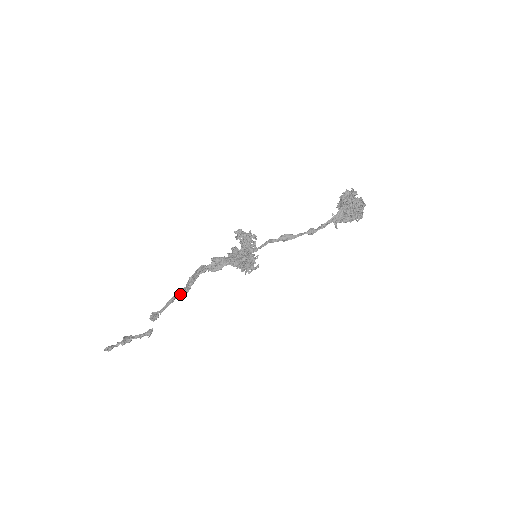
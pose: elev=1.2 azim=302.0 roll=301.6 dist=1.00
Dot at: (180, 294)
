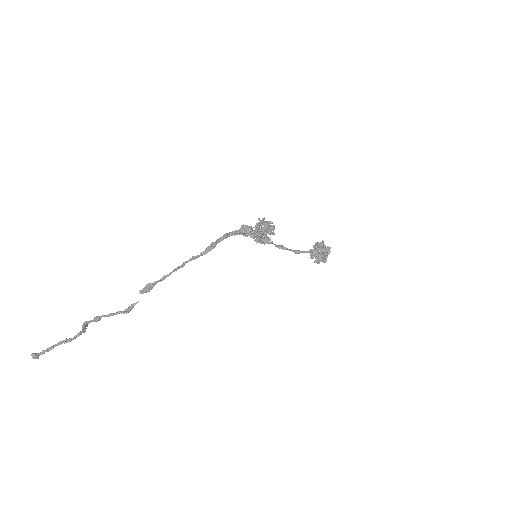
Dot at: (195, 258)
